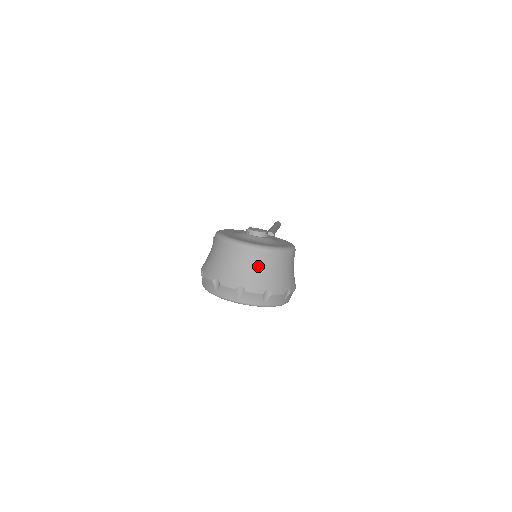
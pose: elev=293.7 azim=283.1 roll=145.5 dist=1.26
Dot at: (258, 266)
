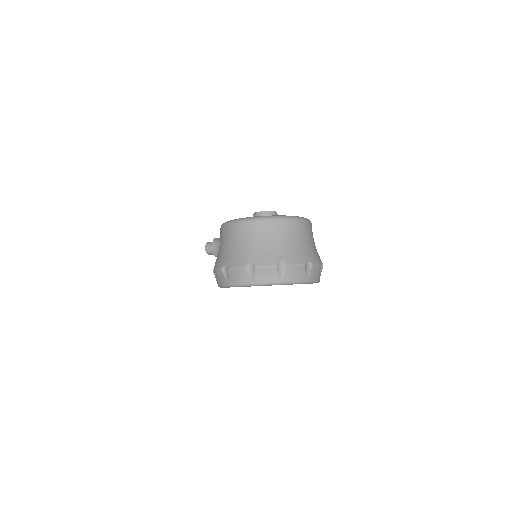
Dot at: (291, 237)
